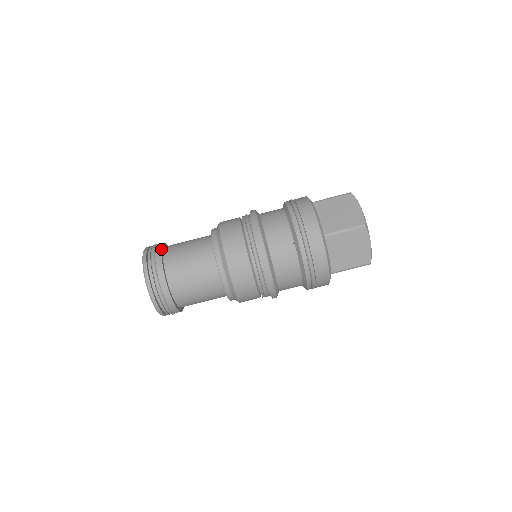
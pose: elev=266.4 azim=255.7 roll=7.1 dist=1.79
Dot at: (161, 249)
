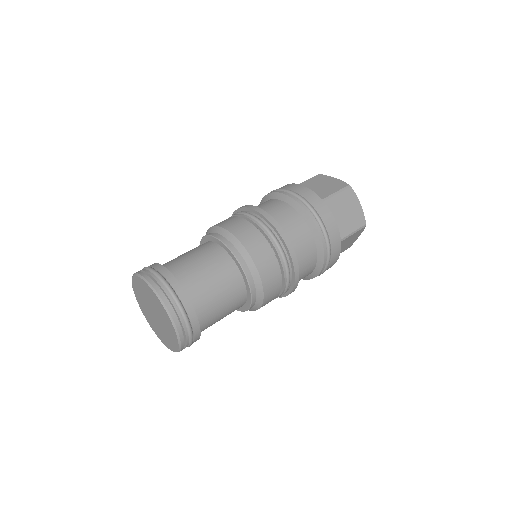
Dot at: occluded
